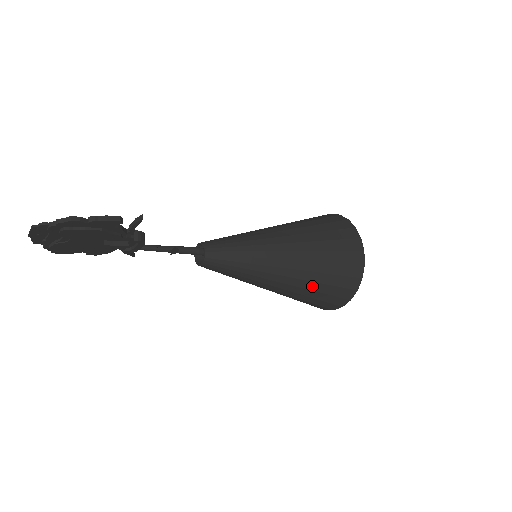
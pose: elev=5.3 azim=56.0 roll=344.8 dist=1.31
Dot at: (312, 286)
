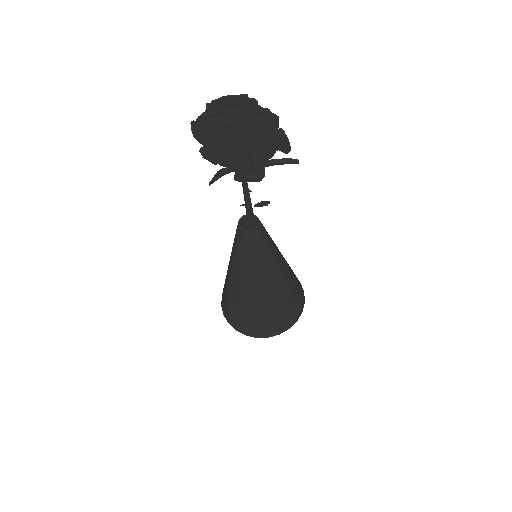
Dot at: (276, 305)
